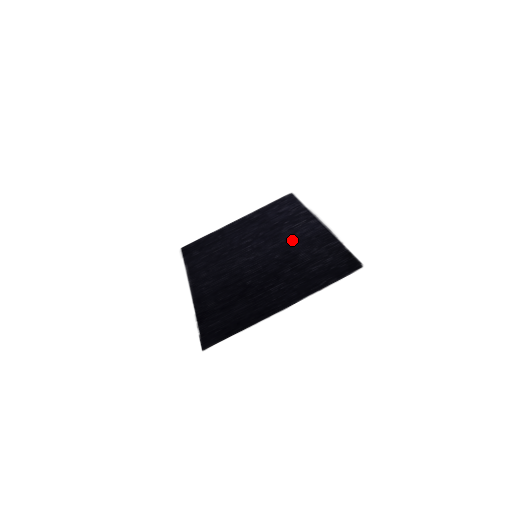
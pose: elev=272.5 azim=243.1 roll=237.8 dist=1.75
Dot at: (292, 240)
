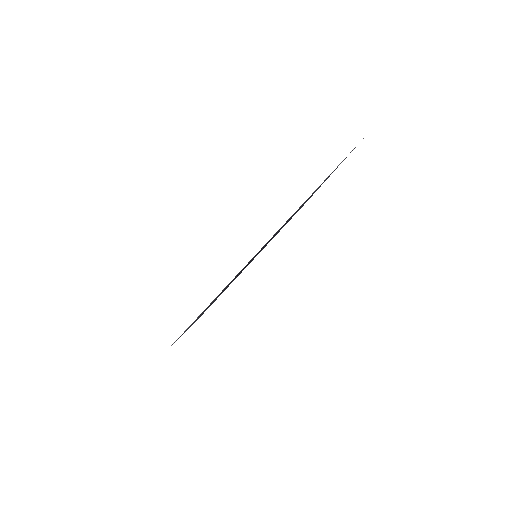
Dot at: occluded
